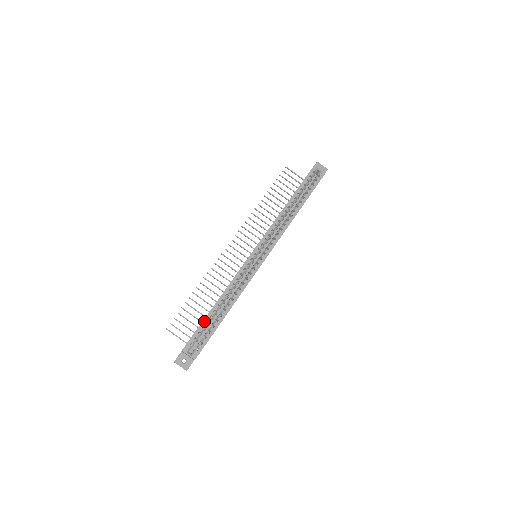
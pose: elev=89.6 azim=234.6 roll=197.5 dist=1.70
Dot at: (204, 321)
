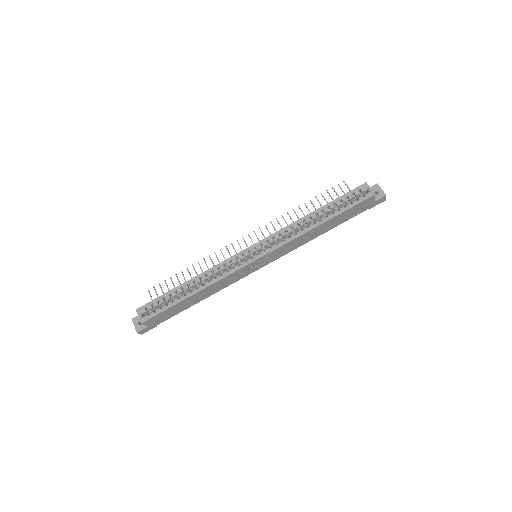
Dot at: (168, 292)
